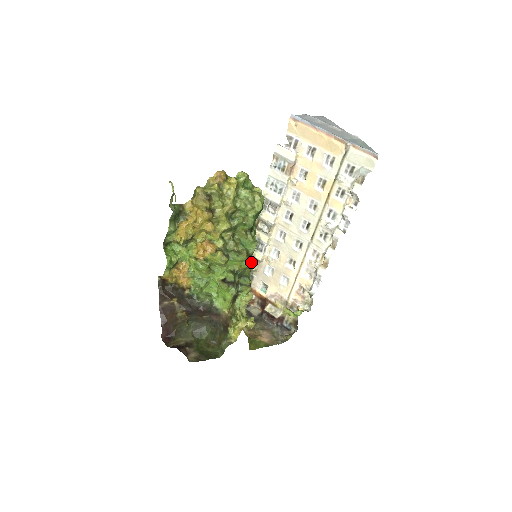
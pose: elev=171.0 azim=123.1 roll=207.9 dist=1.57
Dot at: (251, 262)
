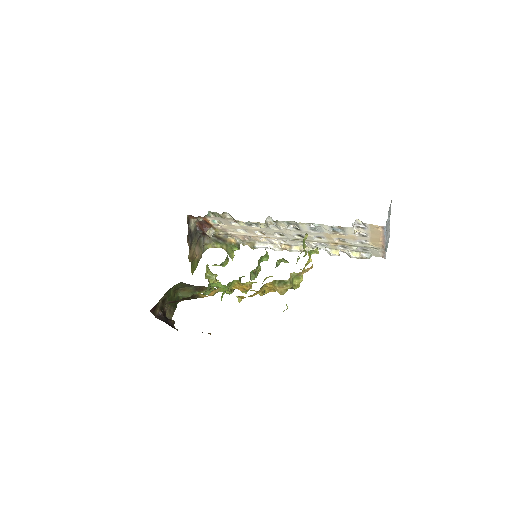
Dot at: occluded
